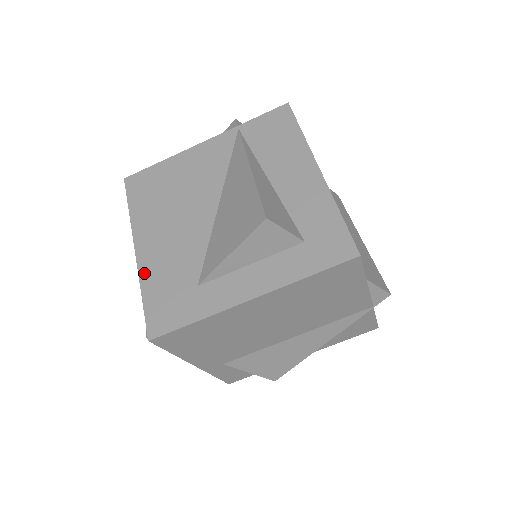
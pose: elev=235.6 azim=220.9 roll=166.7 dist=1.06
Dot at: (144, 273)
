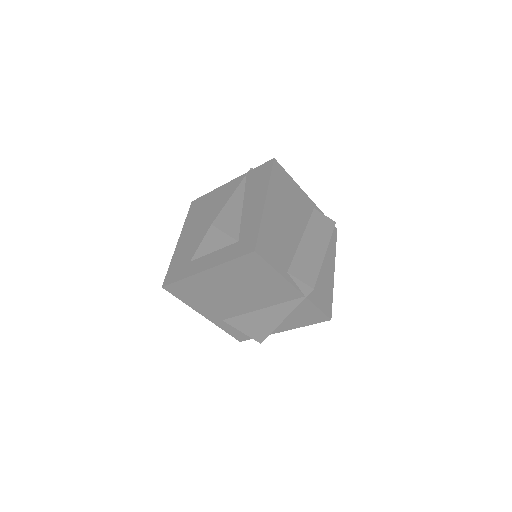
Dot at: (176, 253)
